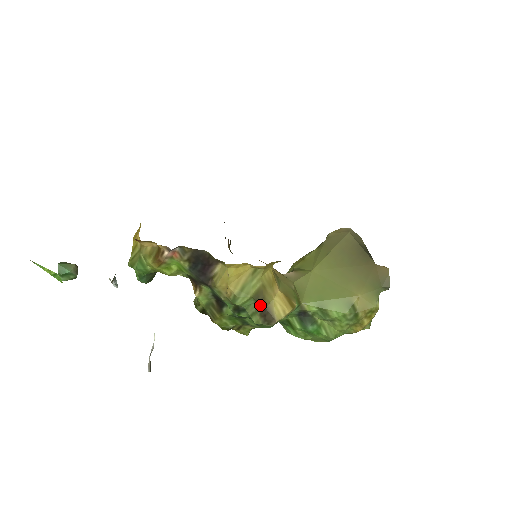
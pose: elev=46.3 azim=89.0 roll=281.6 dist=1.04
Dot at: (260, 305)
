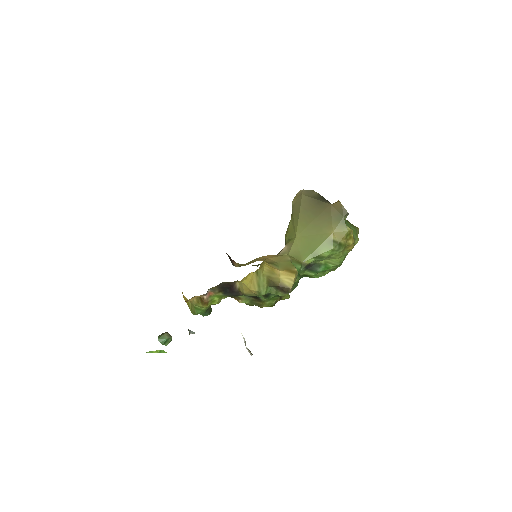
Dot at: (275, 287)
